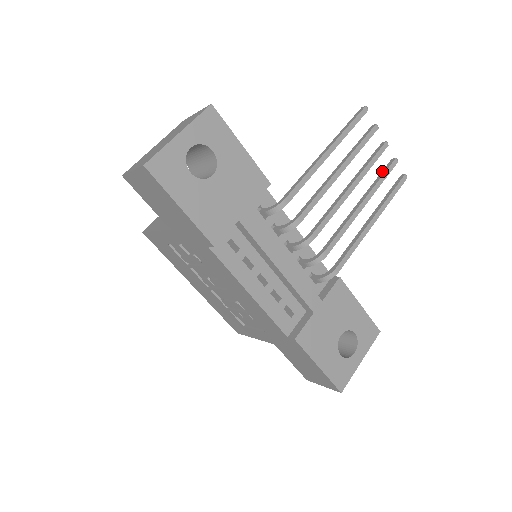
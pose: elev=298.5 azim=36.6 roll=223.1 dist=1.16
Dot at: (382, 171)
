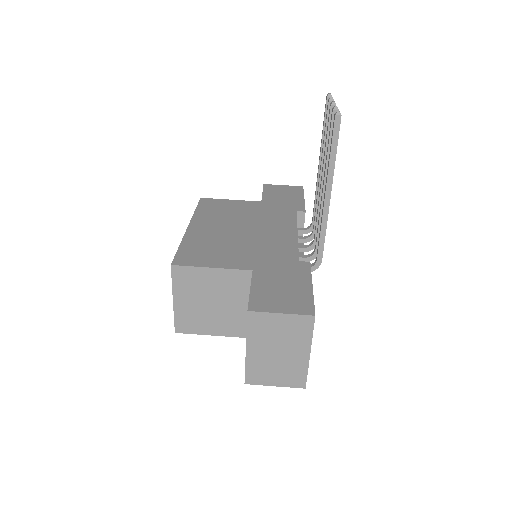
Dot at: (327, 124)
